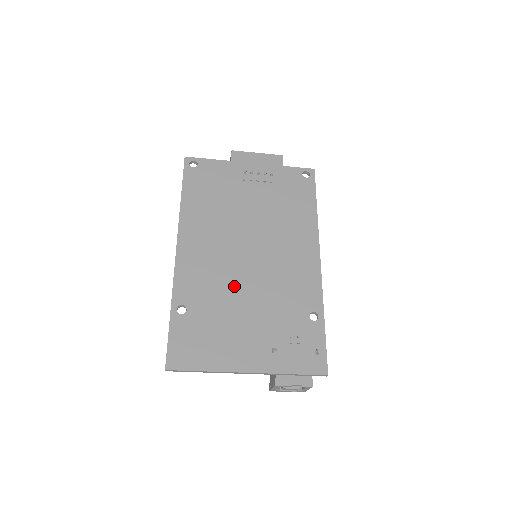
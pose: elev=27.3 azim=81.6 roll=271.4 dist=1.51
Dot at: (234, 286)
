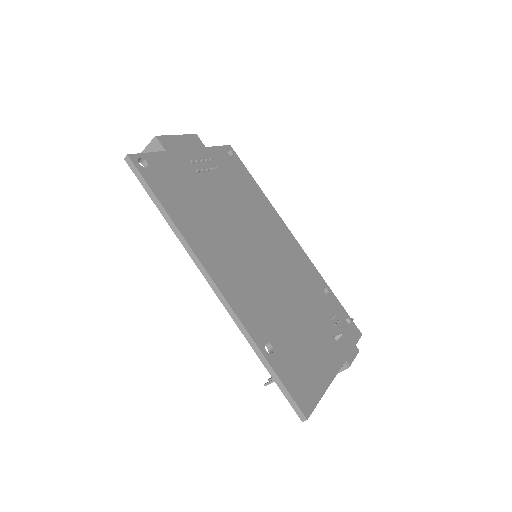
Dot at: (277, 296)
